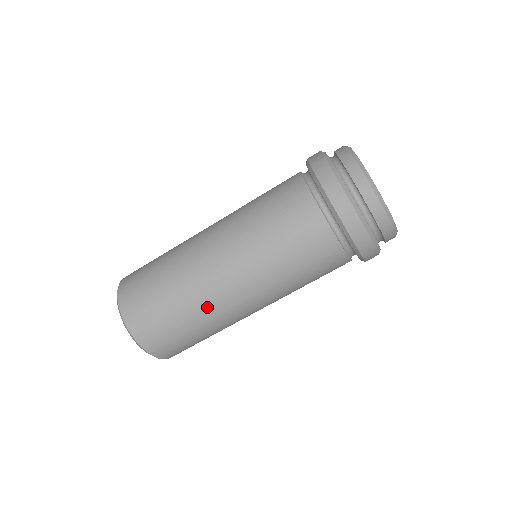
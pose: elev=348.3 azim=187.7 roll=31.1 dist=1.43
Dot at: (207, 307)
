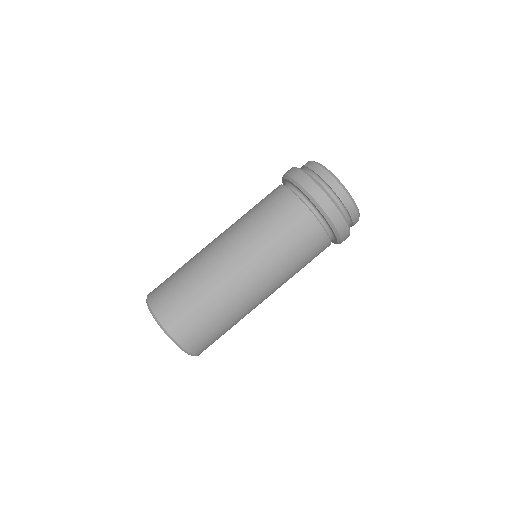
Dot at: (207, 270)
